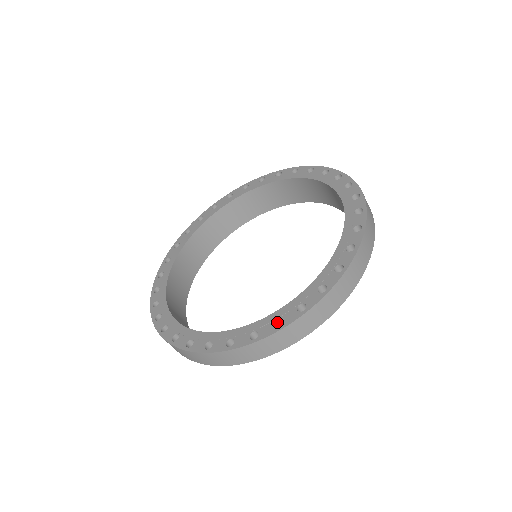
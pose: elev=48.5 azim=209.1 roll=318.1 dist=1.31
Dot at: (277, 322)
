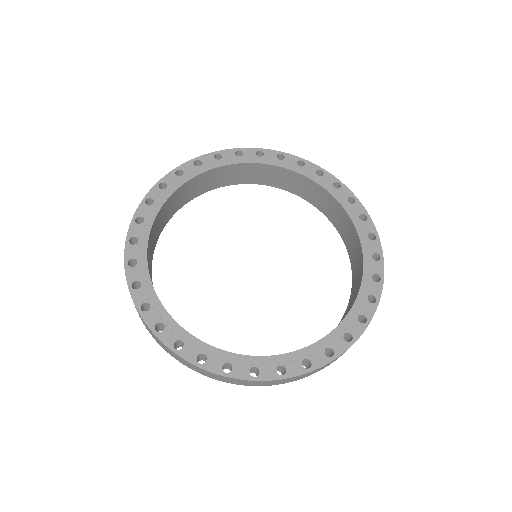
Dot at: (366, 299)
